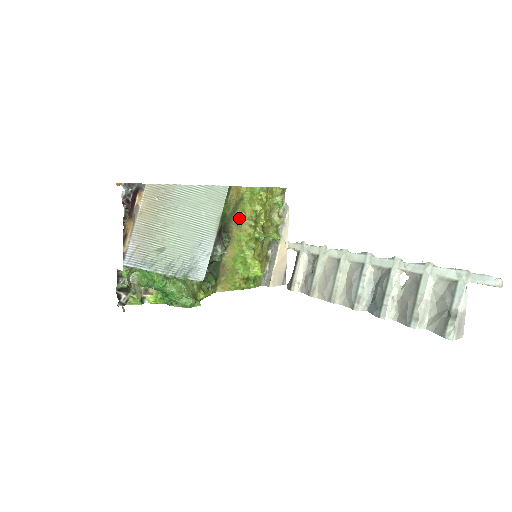
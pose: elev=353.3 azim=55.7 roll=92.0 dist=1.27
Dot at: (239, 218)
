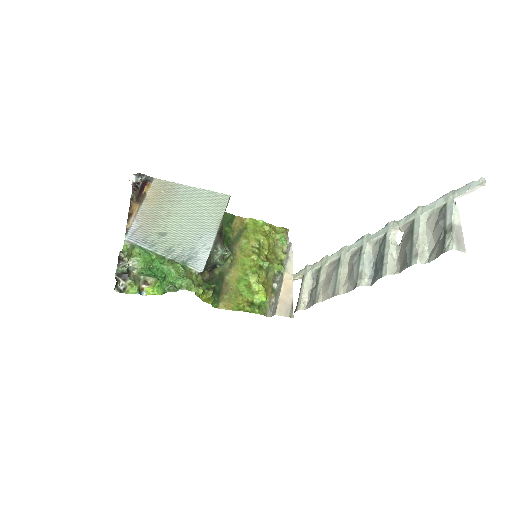
Dot at: (243, 244)
